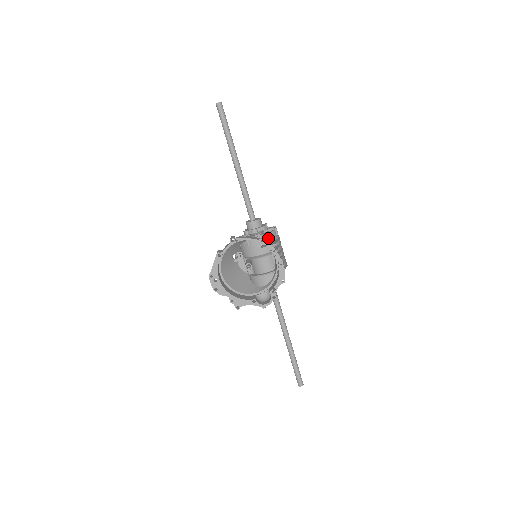
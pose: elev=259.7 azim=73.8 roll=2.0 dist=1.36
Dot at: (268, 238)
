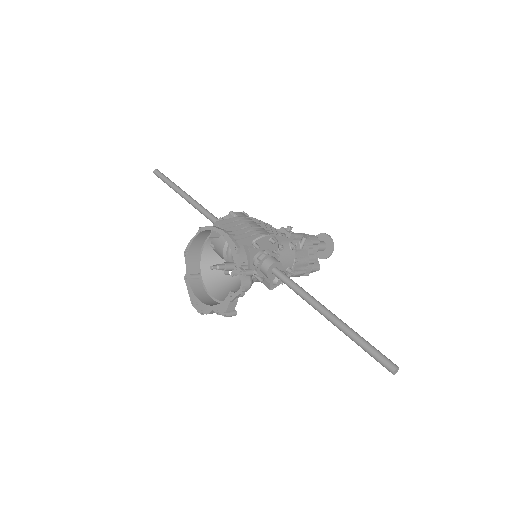
Dot at: occluded
